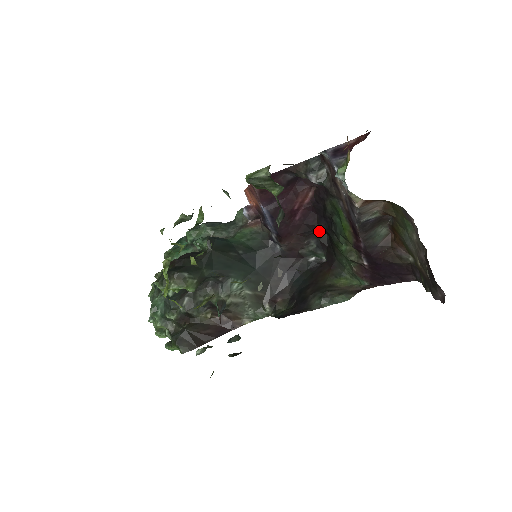
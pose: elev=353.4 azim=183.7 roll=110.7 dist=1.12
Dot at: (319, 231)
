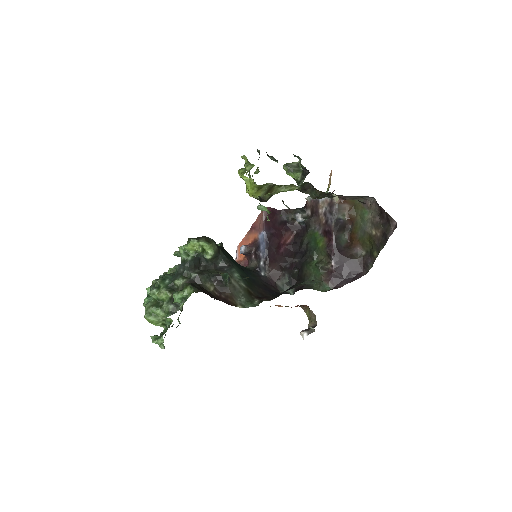
Dot at: (292, 270)
